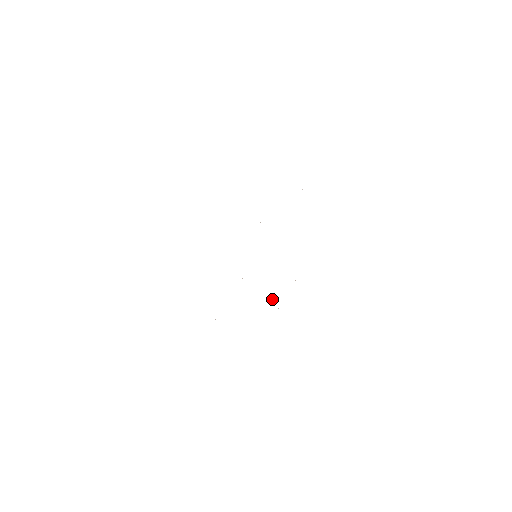
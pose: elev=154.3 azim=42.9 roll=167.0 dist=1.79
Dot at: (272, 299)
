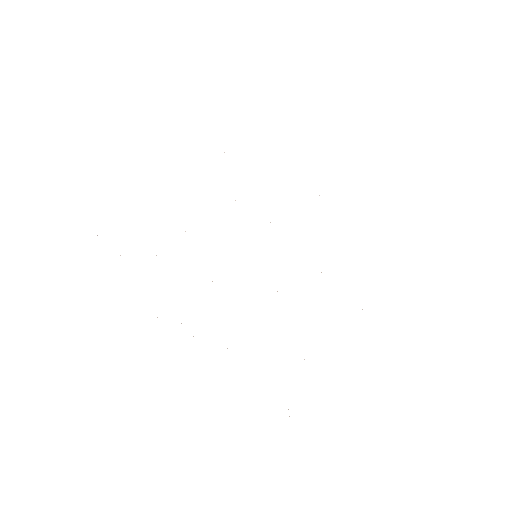
Dot at: occluded
